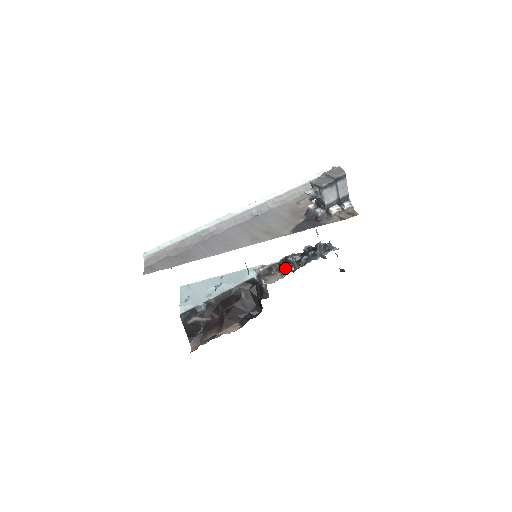
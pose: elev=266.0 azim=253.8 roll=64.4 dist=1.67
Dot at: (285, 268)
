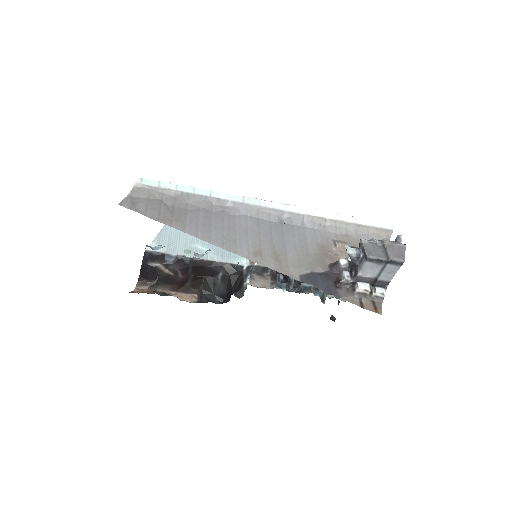
Dot at: (279, 280)
